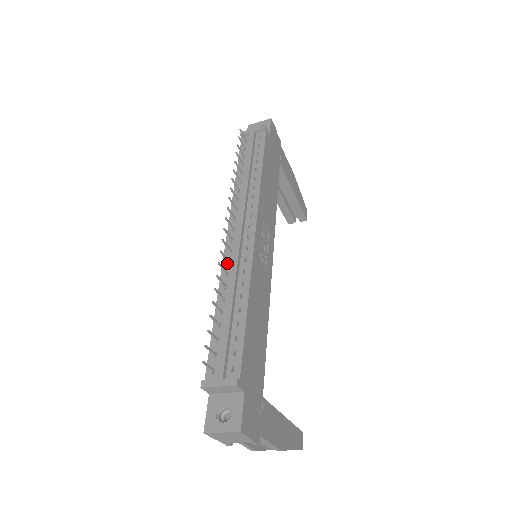
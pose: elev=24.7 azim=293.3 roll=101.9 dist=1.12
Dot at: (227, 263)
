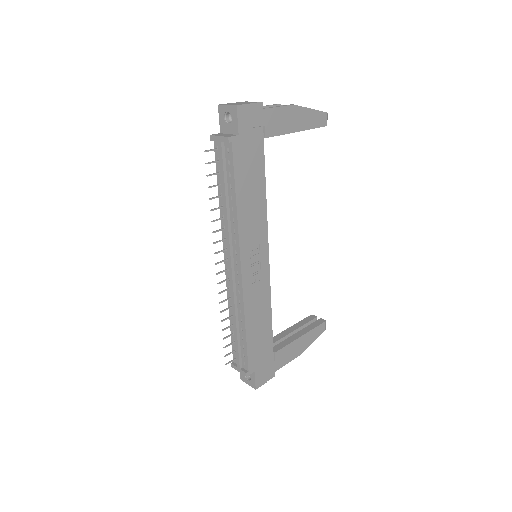
Dot at: (229, 288)
